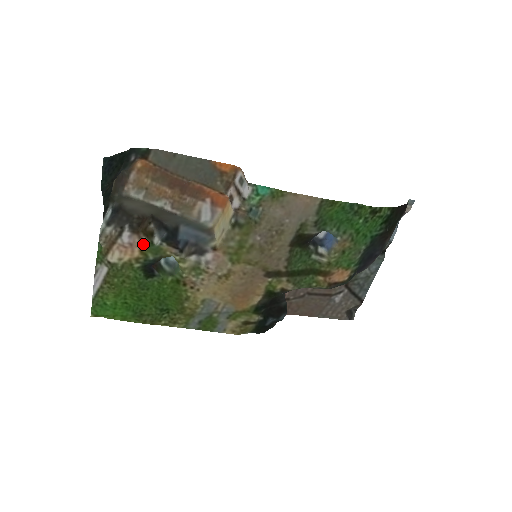
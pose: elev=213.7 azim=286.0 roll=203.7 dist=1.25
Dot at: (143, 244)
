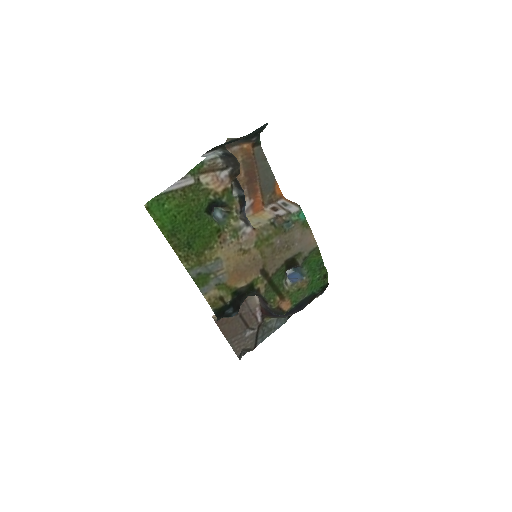
Dot at: (228, 188)
